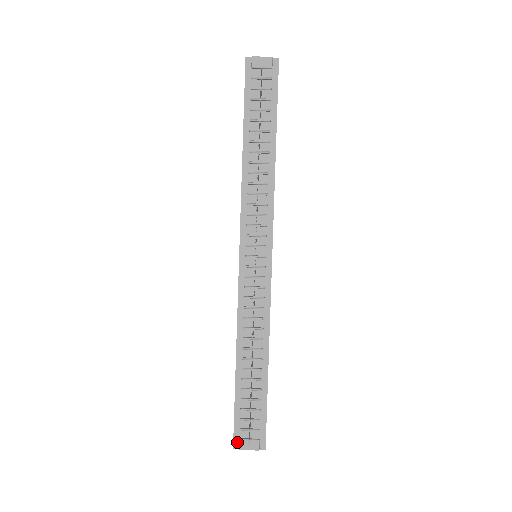
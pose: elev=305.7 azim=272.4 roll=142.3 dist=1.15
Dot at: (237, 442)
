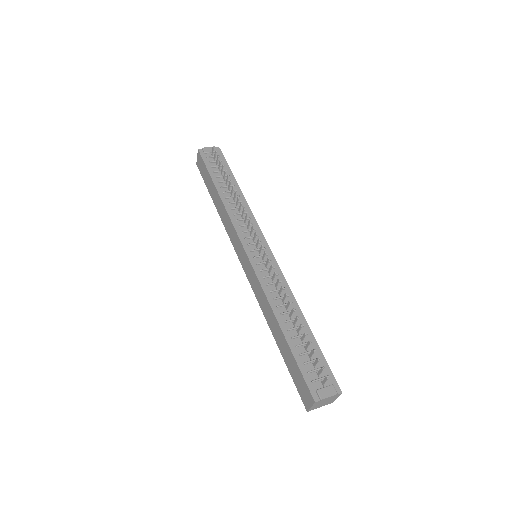
Dot at: (315, 395)
